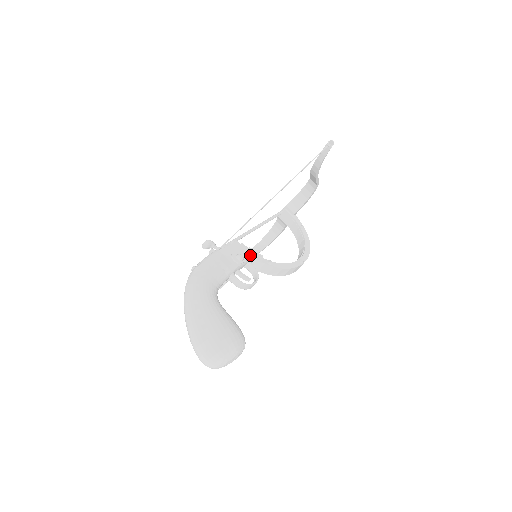
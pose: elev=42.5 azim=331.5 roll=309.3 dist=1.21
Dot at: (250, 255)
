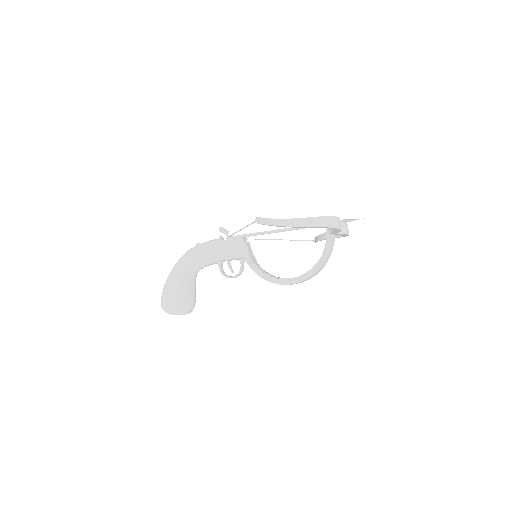
Dot at: (241, 255)
